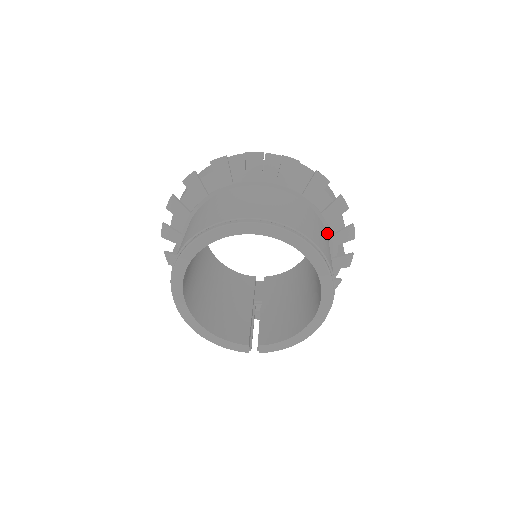
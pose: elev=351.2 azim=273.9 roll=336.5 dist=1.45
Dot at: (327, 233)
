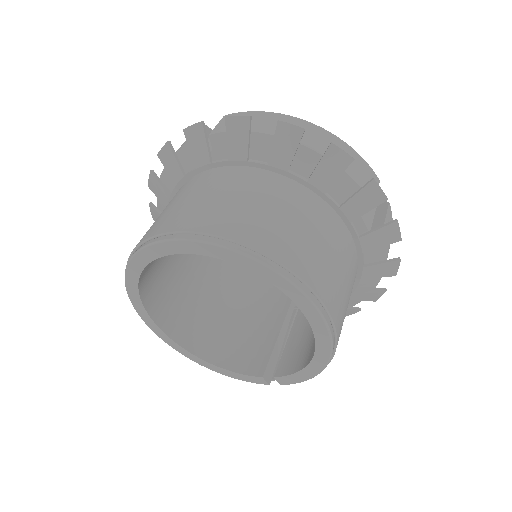
Dot at: (331, 206)
